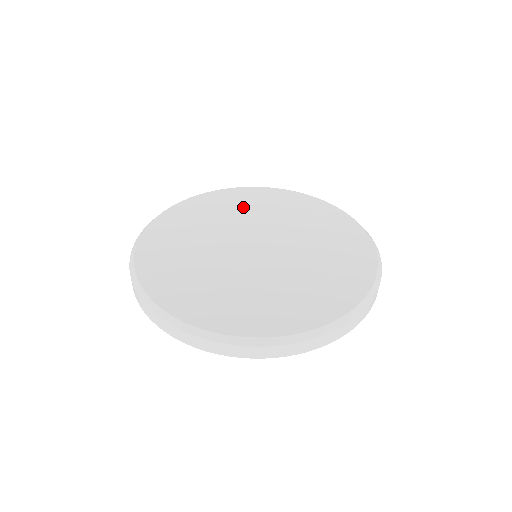
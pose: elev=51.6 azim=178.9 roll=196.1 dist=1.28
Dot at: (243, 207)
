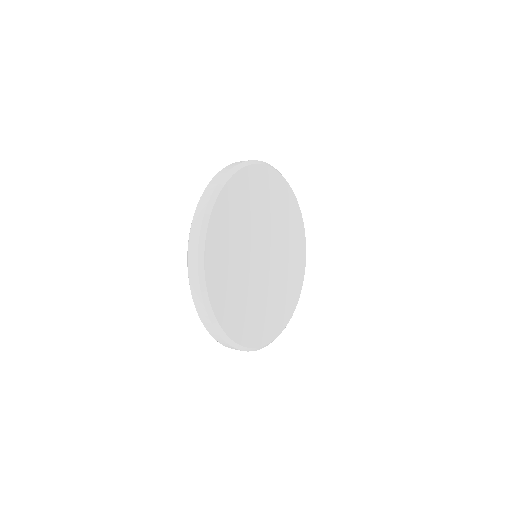
Dot at: (266, 200)
